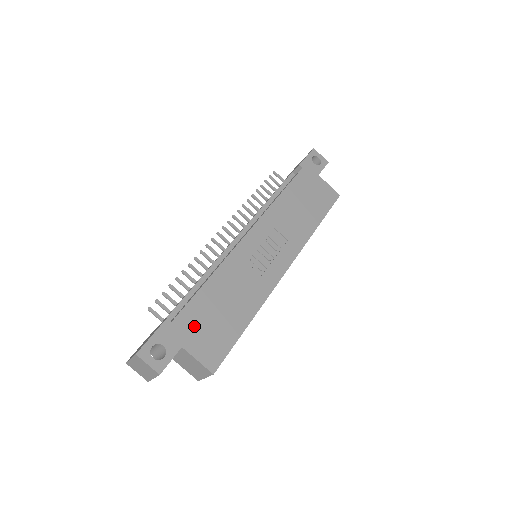
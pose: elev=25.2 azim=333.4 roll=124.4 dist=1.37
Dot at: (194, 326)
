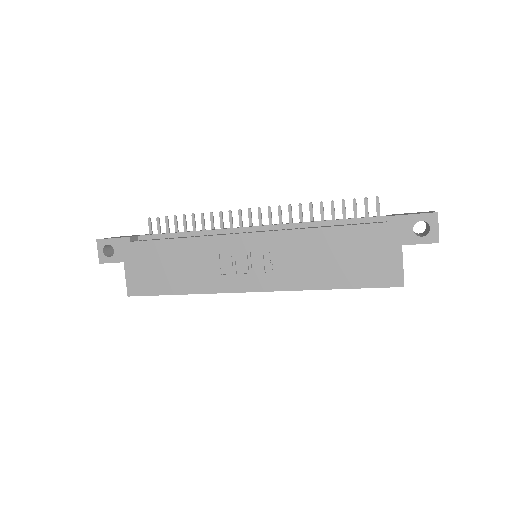
Dot at: (142, 258)
